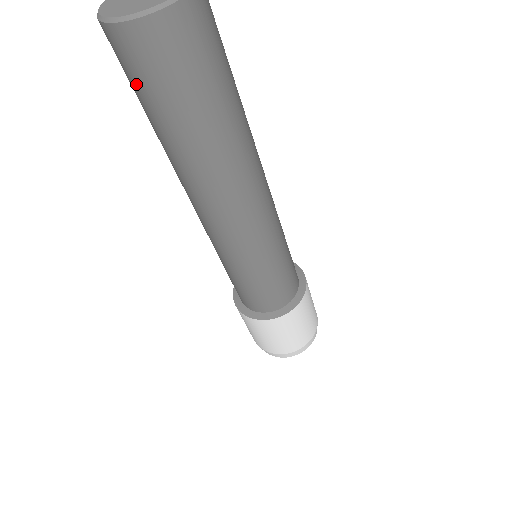
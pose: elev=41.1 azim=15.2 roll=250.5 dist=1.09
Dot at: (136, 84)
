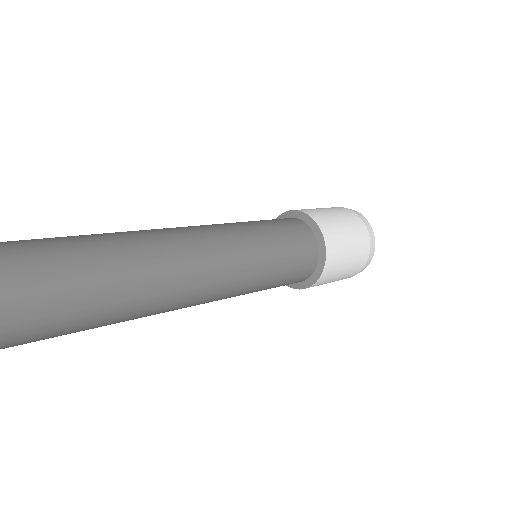
Dot at: occluded
